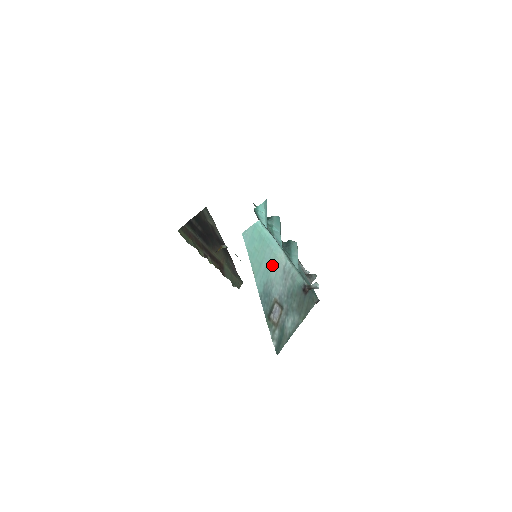
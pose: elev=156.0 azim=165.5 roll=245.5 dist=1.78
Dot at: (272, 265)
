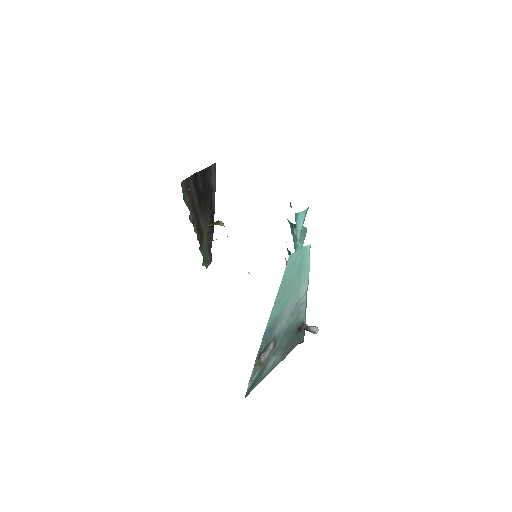
Dot at: (292, 297)
